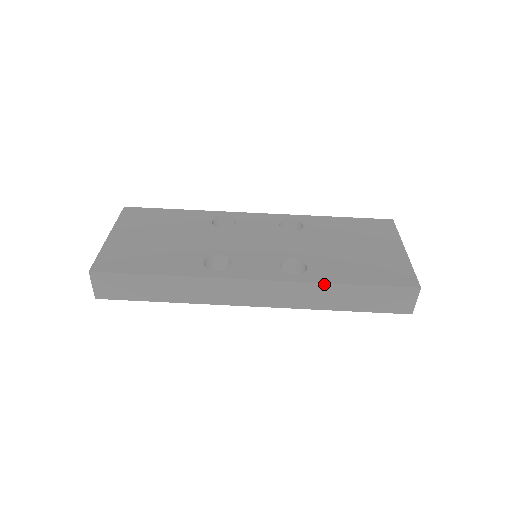
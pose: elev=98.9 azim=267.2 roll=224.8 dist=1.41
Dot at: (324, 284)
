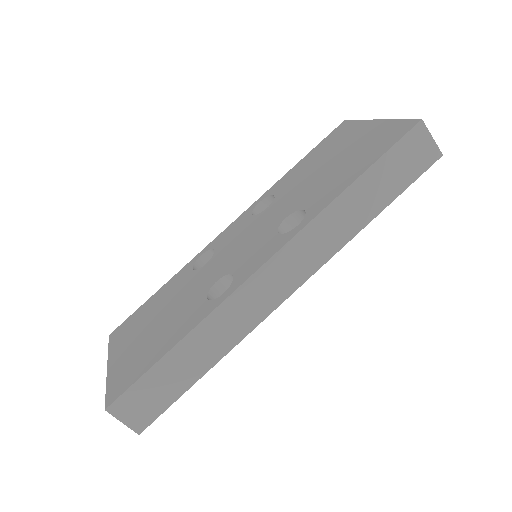
Dot at: (332, 204)
